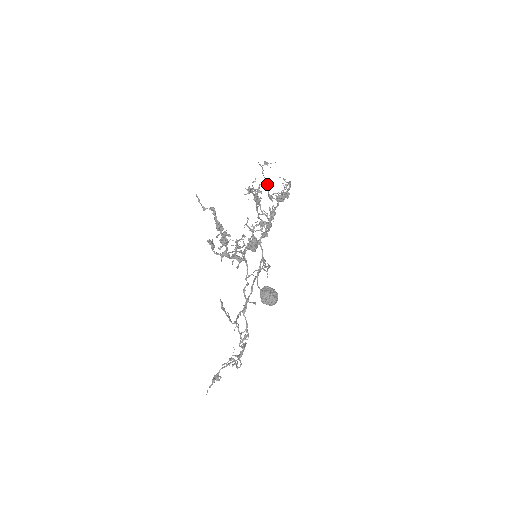
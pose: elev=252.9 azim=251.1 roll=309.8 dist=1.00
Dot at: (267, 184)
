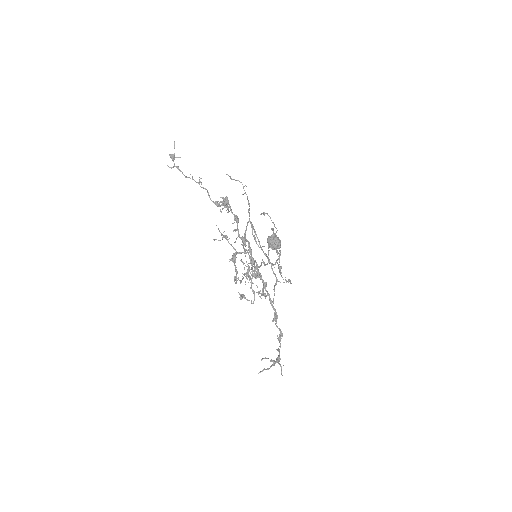
Dot at: (200, 186)
